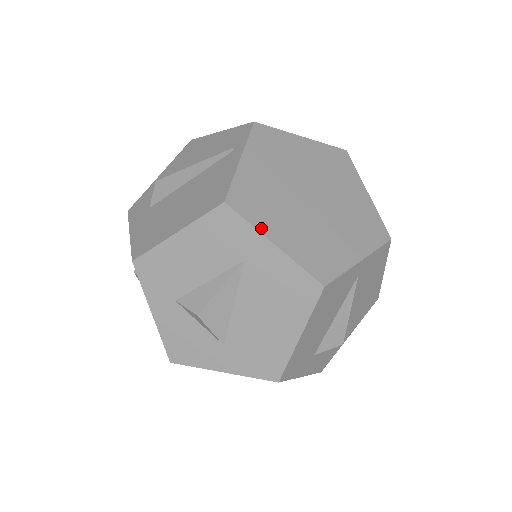
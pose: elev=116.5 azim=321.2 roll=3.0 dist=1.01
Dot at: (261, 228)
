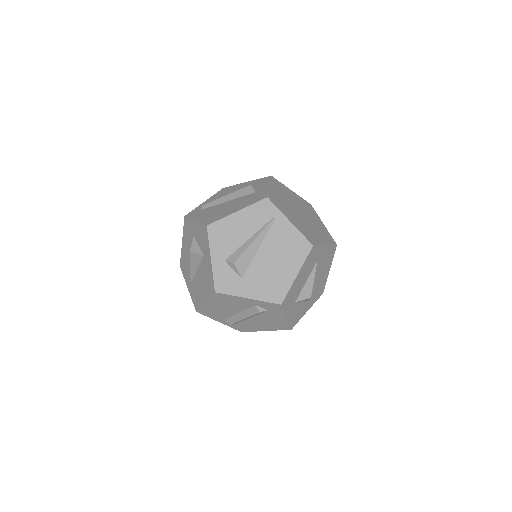
Dot at: (321, 244)
